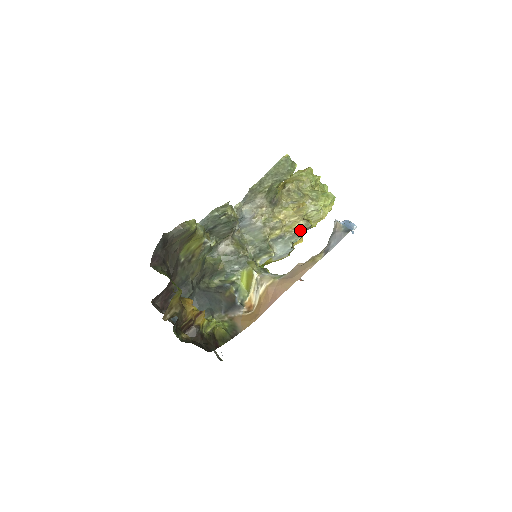
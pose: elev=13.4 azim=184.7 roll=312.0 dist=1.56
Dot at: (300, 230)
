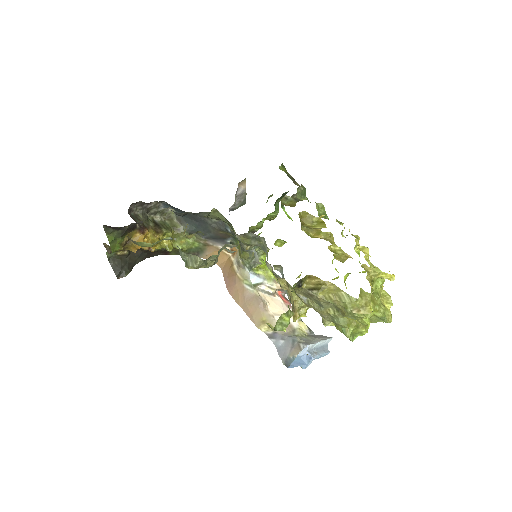
Dot at: occluded
